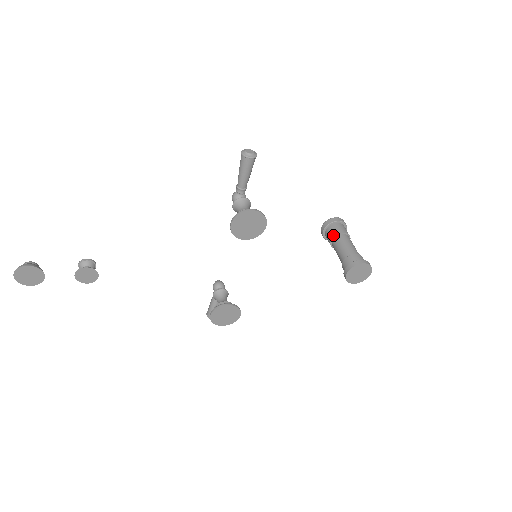
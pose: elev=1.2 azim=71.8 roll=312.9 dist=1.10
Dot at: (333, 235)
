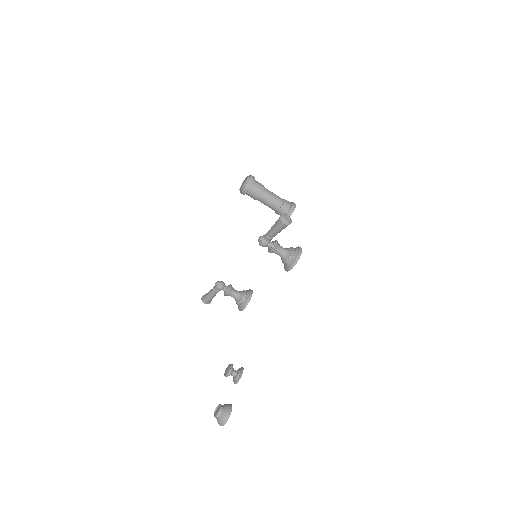
Dot at: (259, 194)
